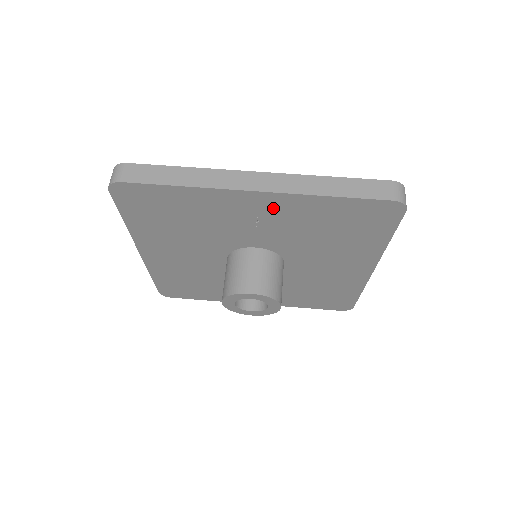
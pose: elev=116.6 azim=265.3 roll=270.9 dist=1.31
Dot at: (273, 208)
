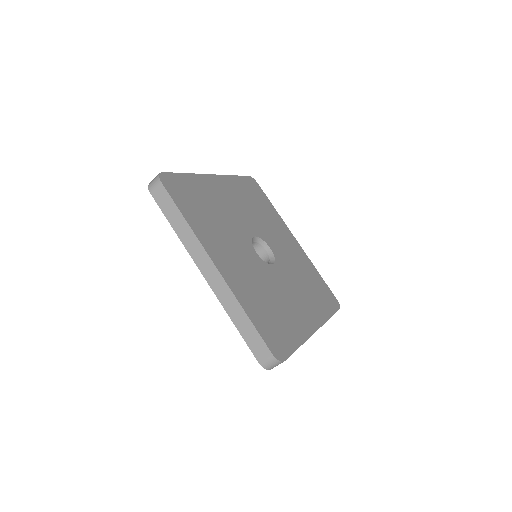
Dot at: occluded
